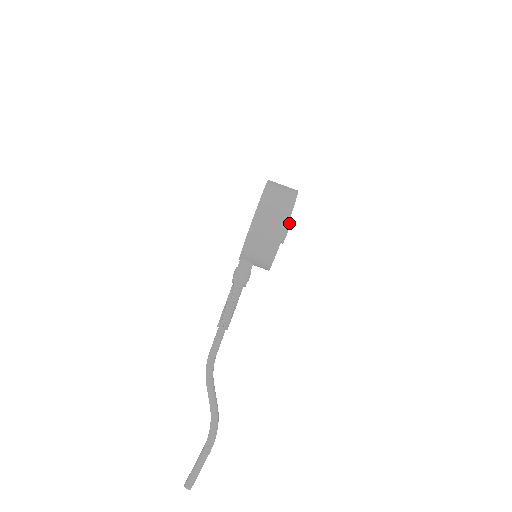
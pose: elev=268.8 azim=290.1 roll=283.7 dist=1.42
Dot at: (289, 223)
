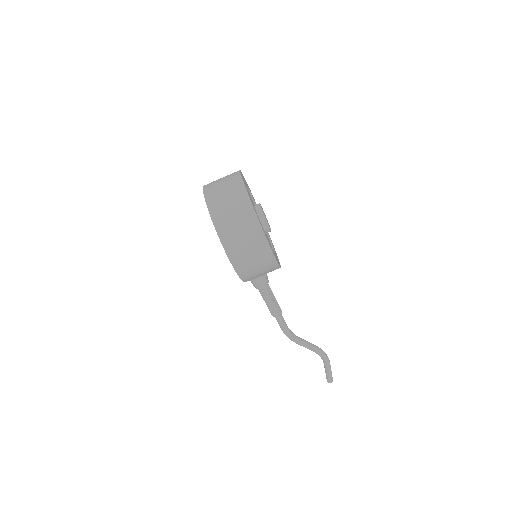
Dot at: (264, 219)
